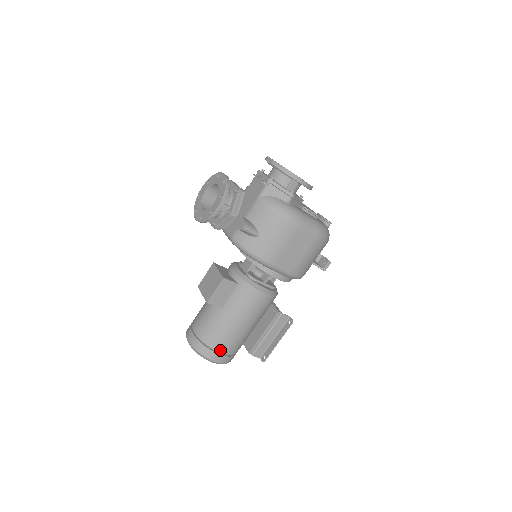
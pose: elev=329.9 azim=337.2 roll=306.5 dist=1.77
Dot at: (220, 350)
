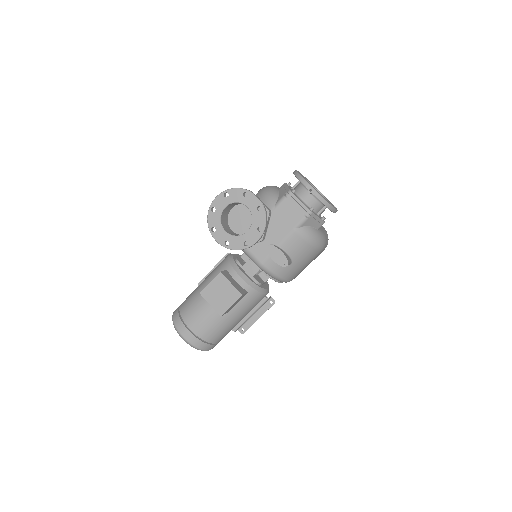
Dot at: (217, 342)
